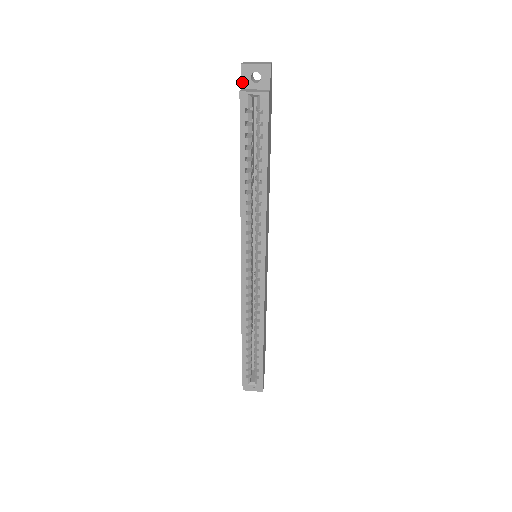
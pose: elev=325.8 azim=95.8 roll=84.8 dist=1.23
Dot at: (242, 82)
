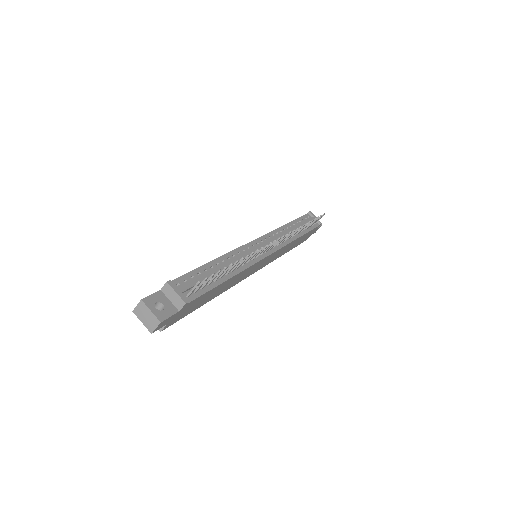
Dot at: occluded
